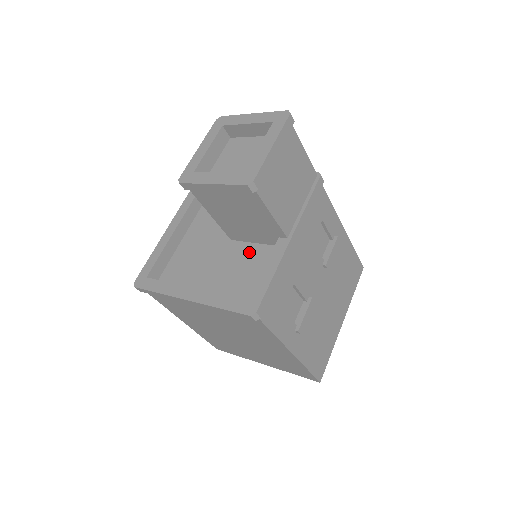
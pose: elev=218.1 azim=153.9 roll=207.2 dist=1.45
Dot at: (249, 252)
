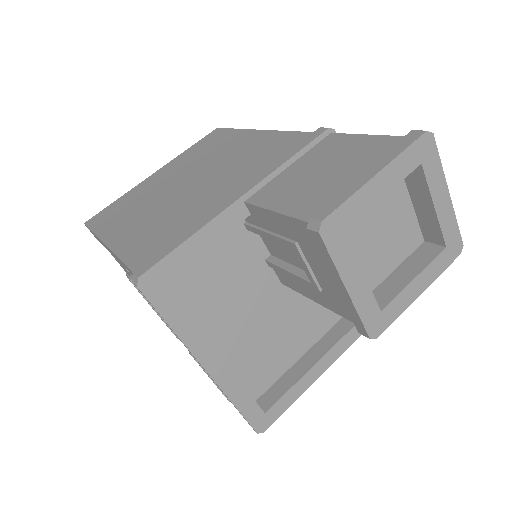
Dot at: occluded
